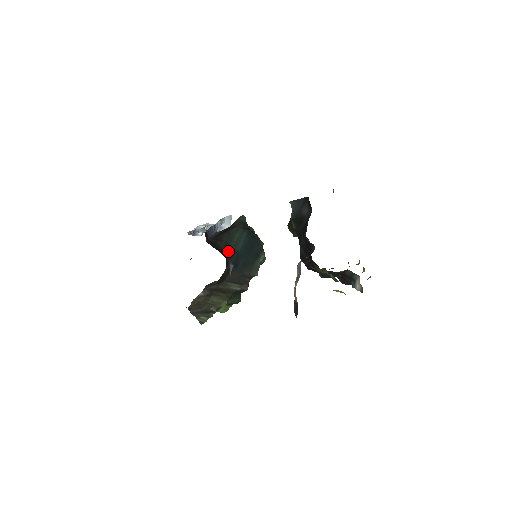
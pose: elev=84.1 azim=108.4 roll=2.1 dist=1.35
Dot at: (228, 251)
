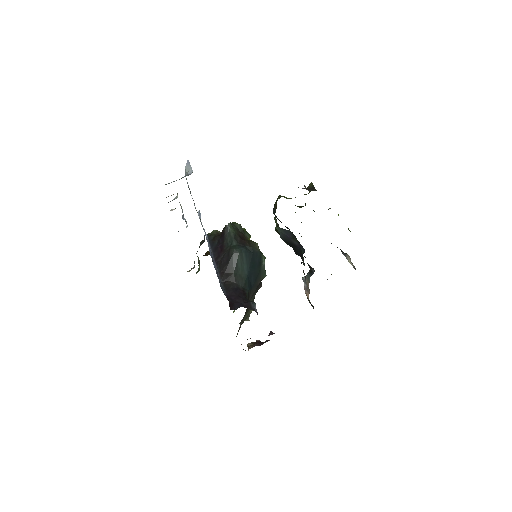
Dot at: (241, 282)
